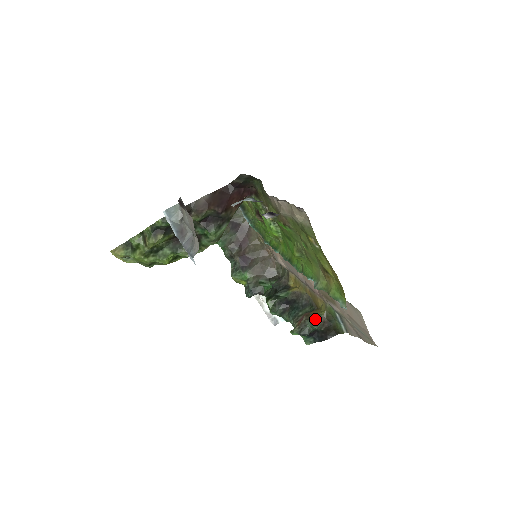
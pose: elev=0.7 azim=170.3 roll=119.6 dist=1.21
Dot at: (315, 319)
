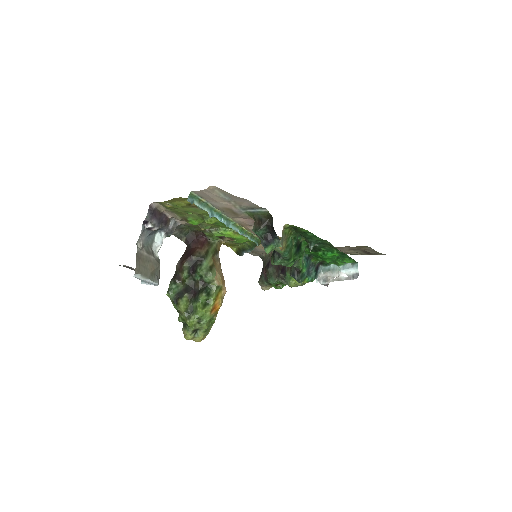
Dot at: (253, 229)
